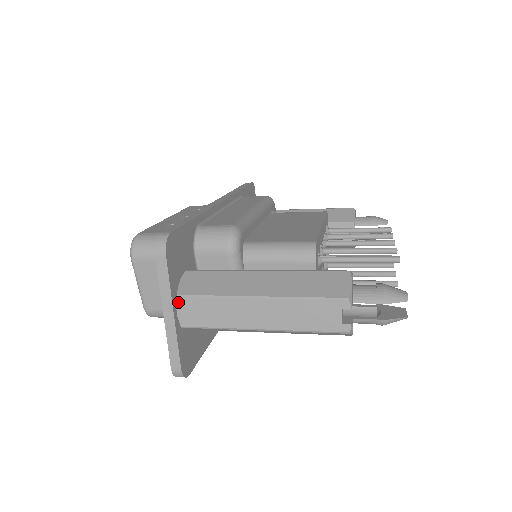
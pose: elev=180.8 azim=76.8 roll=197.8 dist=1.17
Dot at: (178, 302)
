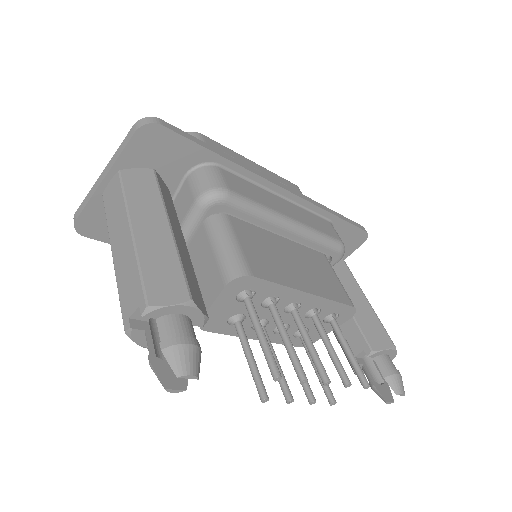
Dot at: (116, 175)
